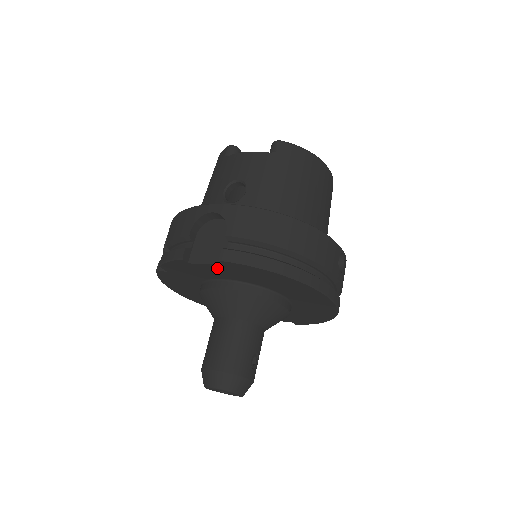
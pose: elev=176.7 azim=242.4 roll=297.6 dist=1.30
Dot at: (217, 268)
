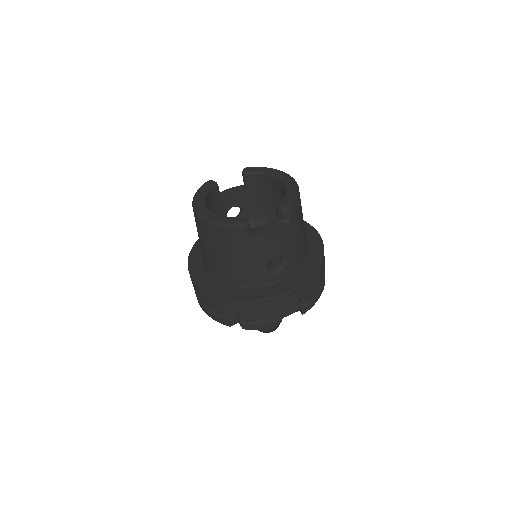
Dot at: occluded
